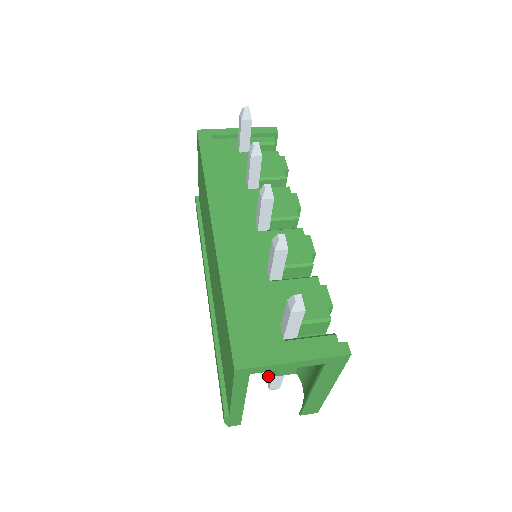
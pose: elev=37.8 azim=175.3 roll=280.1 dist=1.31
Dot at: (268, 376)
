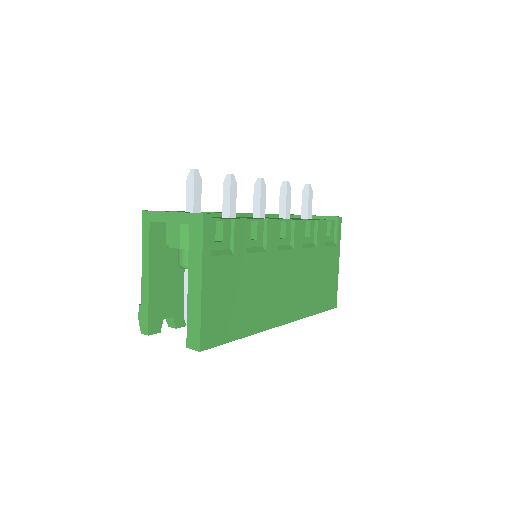
Dot at: occluded
